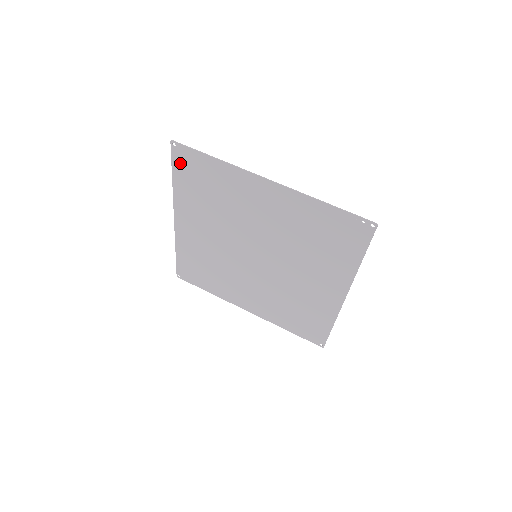
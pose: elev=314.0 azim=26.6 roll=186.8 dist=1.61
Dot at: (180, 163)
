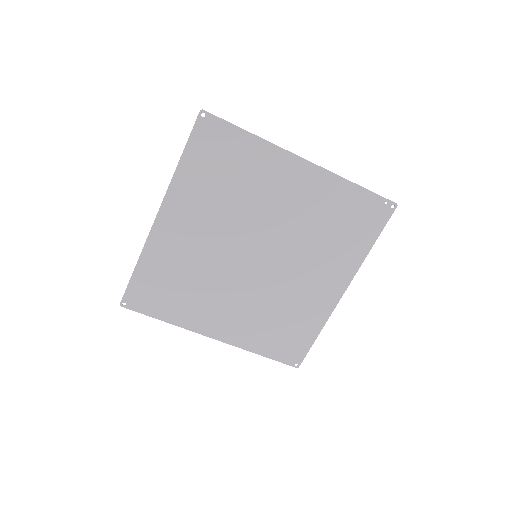
Dot at: (201, 138)
